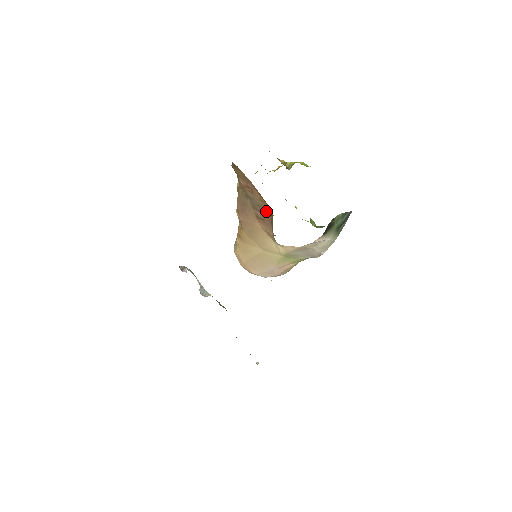
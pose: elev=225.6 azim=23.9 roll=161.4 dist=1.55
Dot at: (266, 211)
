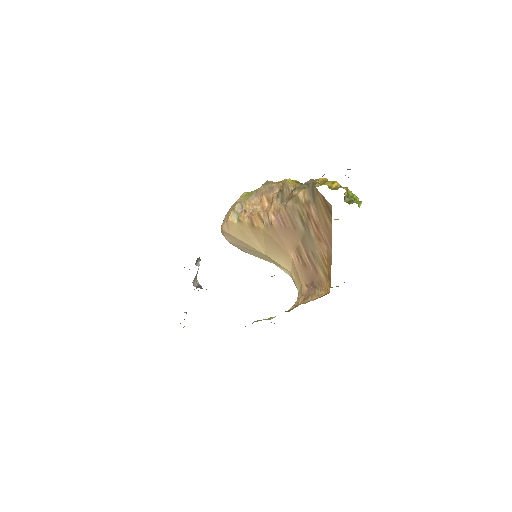
Dot at: (319, 271)
